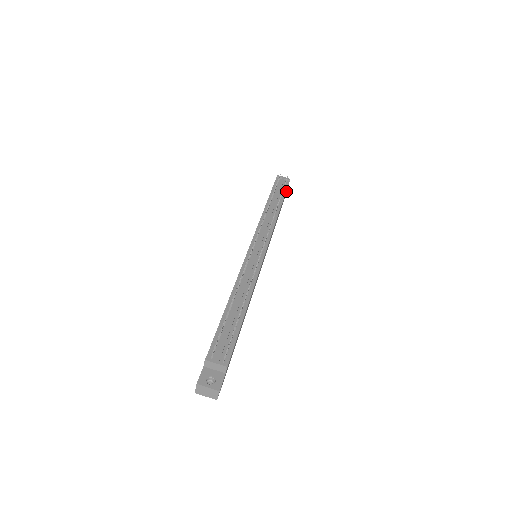
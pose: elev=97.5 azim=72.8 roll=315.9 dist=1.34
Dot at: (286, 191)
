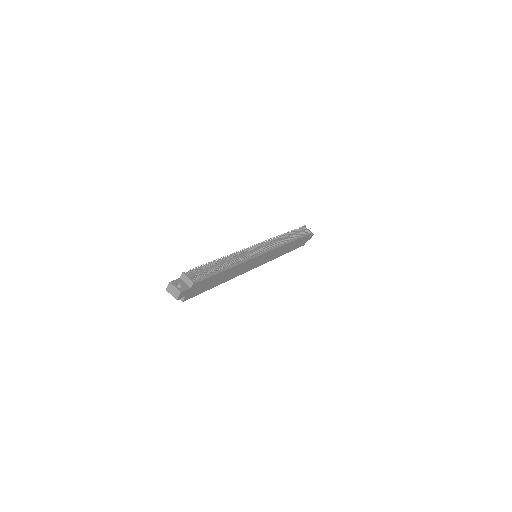
Dot at: (306, 239)
